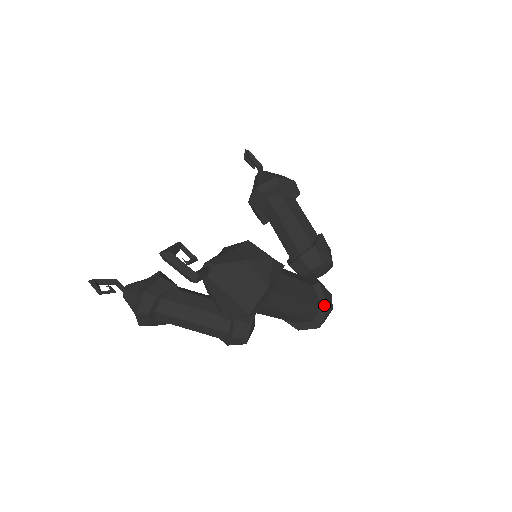
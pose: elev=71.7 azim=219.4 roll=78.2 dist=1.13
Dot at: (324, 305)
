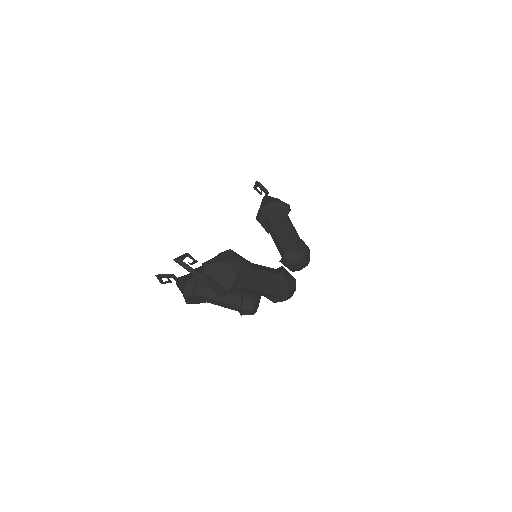
Dot at: (286, 286)
